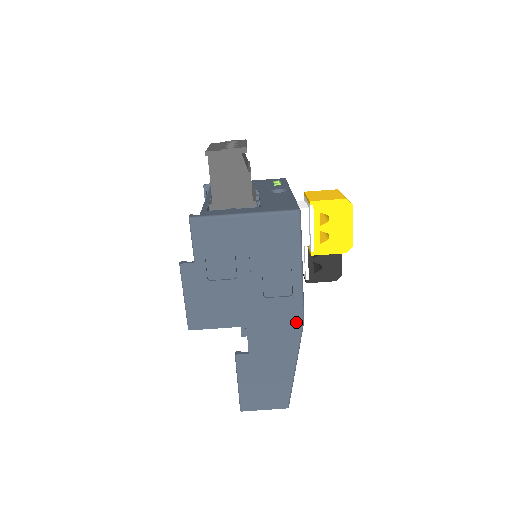
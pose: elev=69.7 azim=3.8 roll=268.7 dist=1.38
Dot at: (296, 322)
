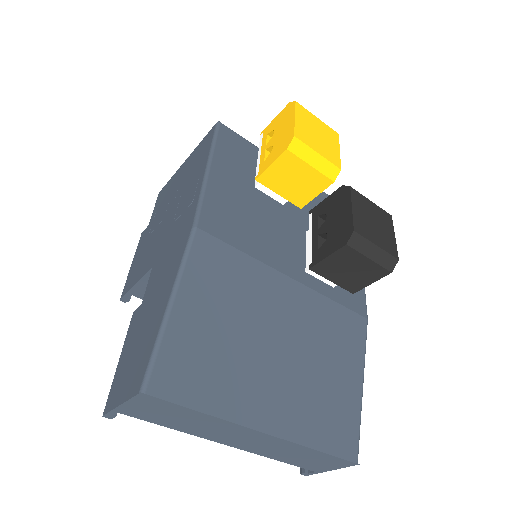
Dot at: (187, 232)
